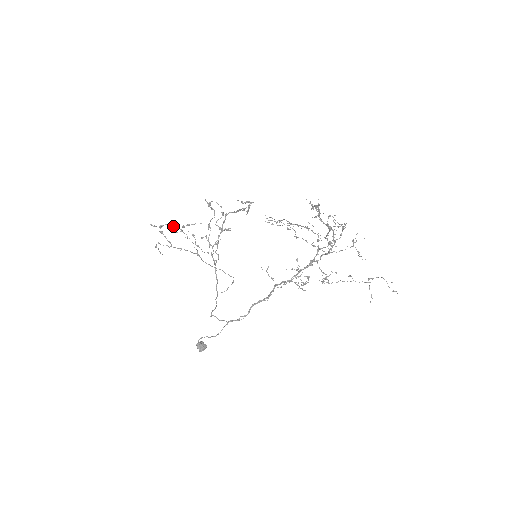
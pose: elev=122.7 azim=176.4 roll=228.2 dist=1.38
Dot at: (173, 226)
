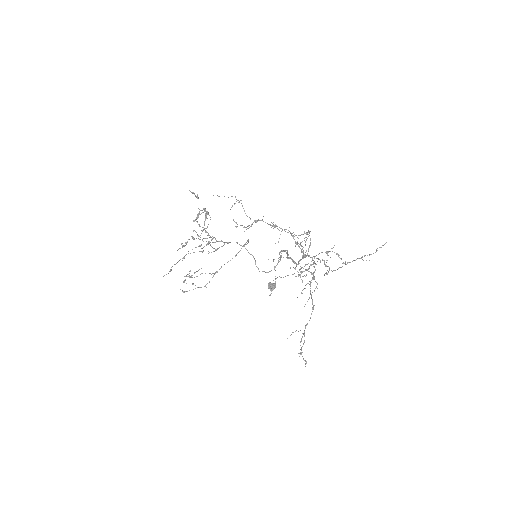
Dot at: occluded
